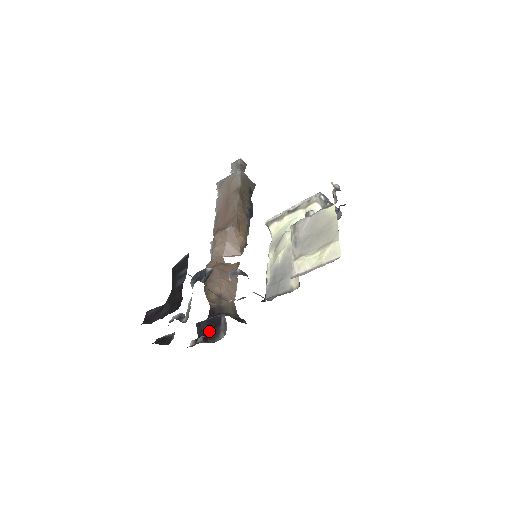
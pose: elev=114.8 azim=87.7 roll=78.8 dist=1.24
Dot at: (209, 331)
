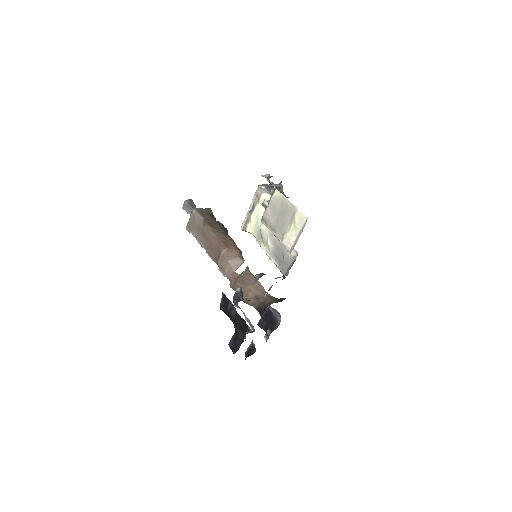
Dot at: (269, 323)
